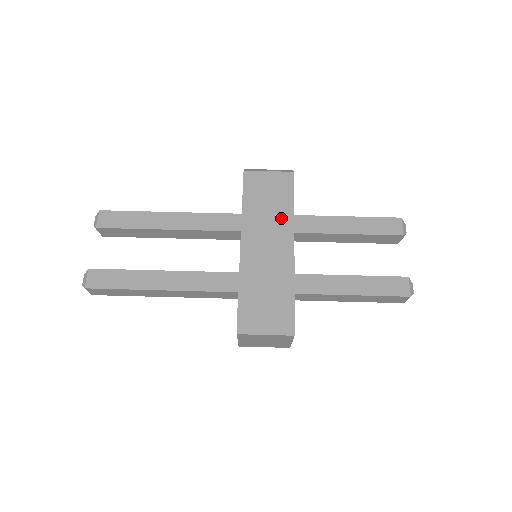
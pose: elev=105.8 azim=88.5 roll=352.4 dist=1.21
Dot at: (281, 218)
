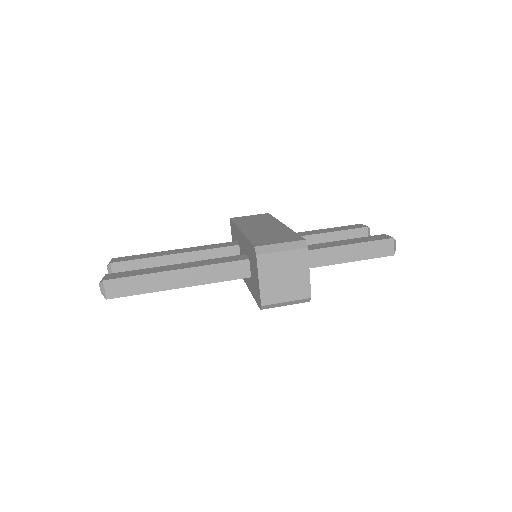
Dot at: (268, 221)
